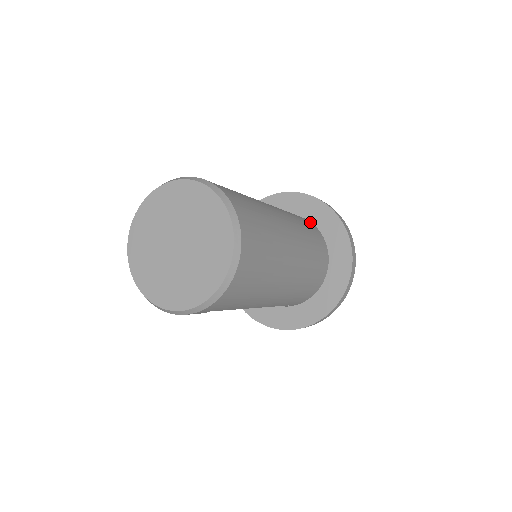
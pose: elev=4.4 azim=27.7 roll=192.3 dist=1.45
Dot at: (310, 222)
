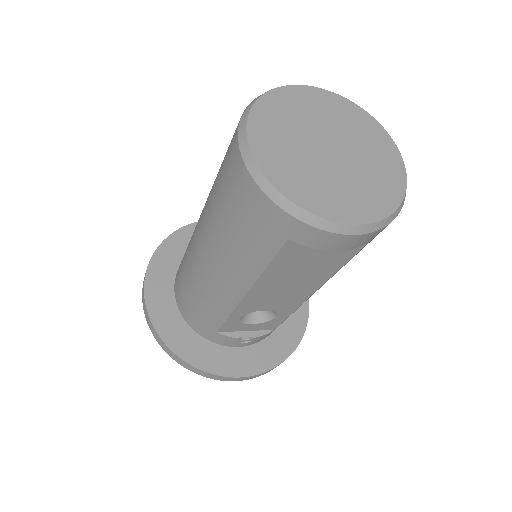
Dot at: occluded
